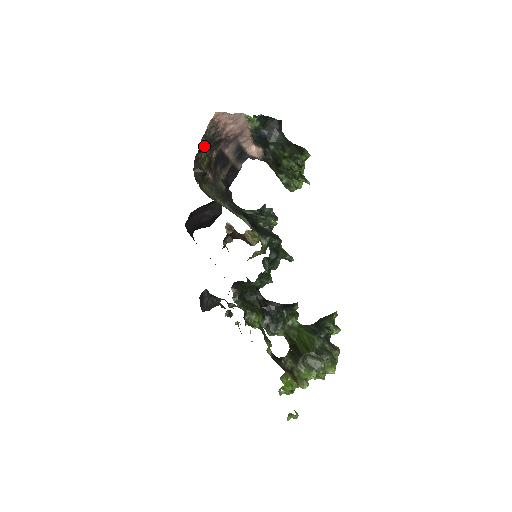
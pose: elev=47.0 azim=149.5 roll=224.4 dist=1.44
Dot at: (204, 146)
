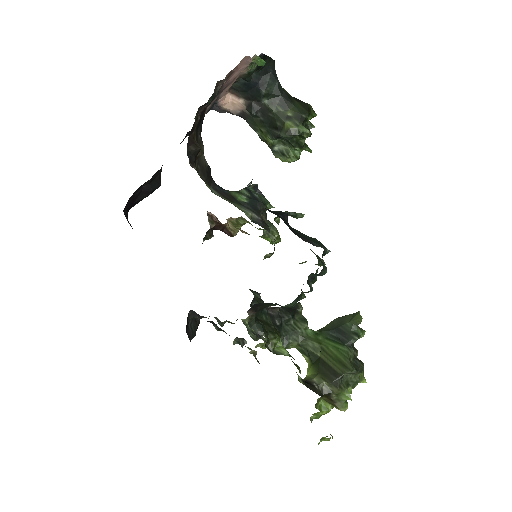
Dot at: occluded
